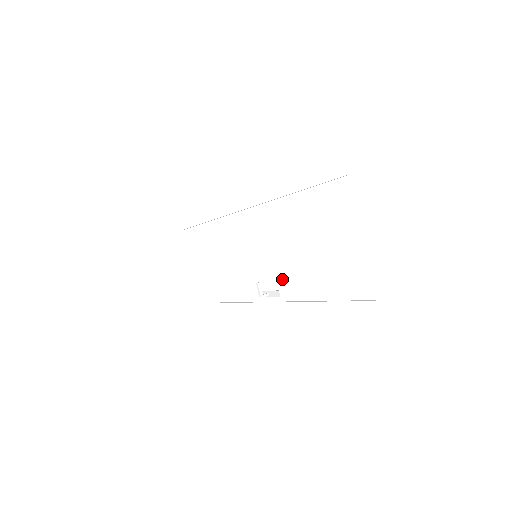
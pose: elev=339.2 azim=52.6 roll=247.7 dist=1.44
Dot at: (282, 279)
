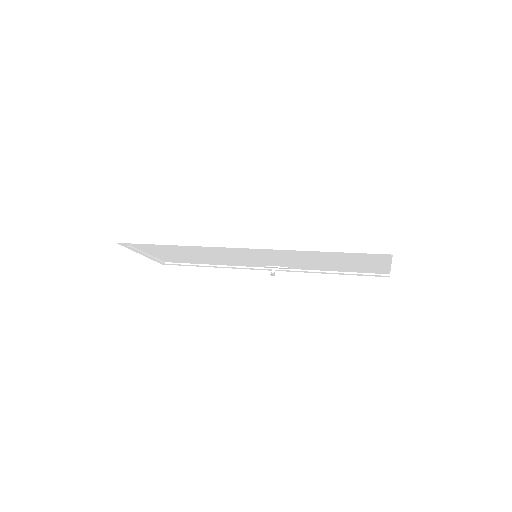
Dot at: occluded
